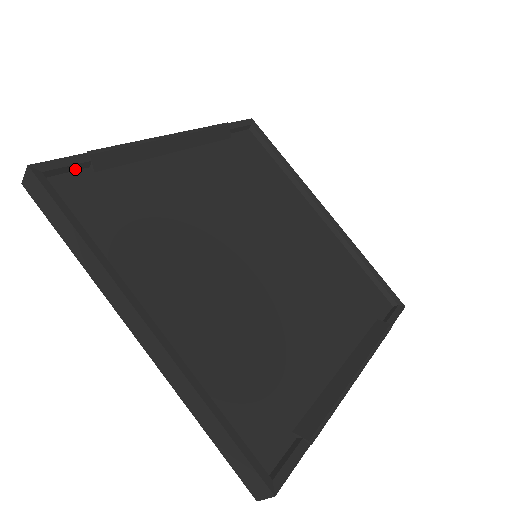
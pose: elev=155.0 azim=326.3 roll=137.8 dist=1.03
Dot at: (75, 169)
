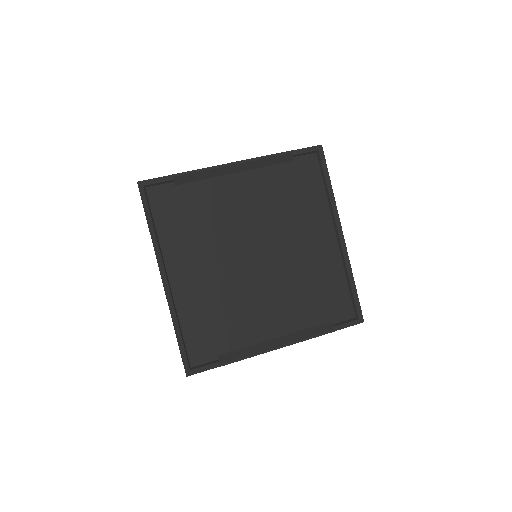
Dot at: (164, 183)
